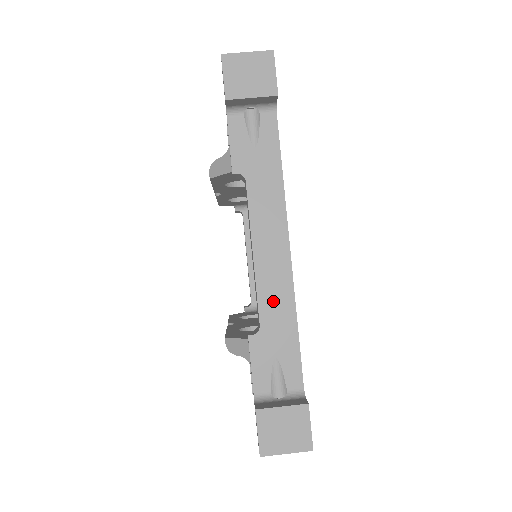
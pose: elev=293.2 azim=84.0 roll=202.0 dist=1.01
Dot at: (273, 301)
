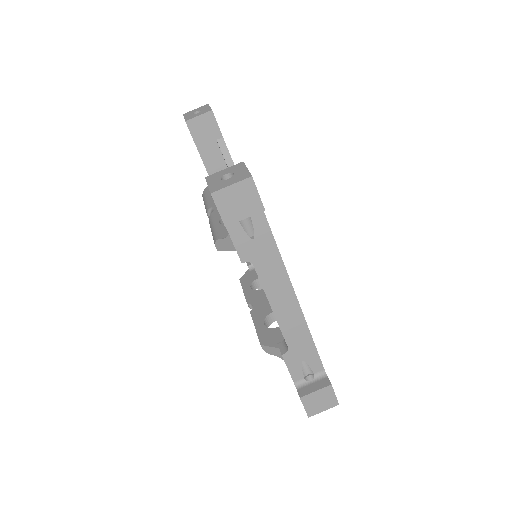
Dot at: (293, 331)
